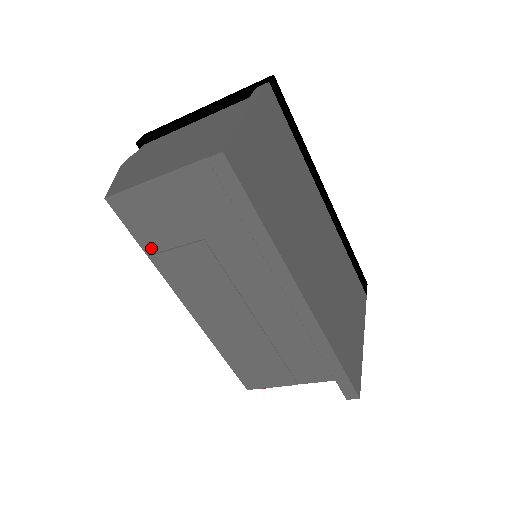
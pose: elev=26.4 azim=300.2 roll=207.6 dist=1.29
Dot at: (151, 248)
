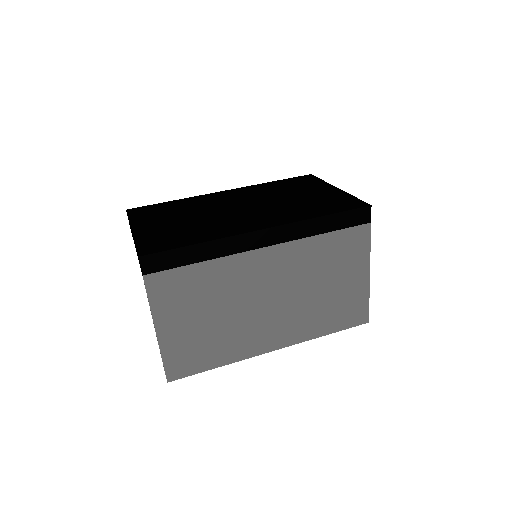
Dot at: occluded
